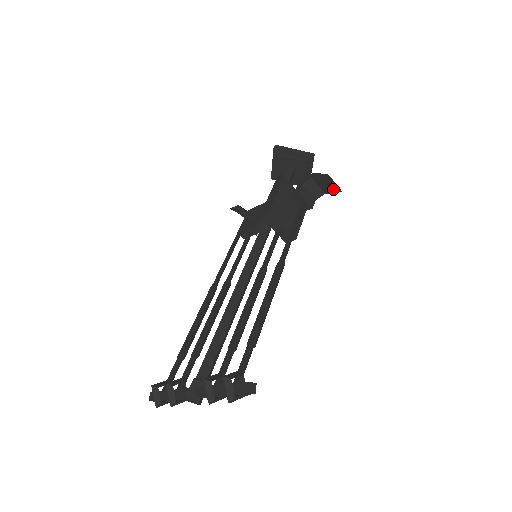
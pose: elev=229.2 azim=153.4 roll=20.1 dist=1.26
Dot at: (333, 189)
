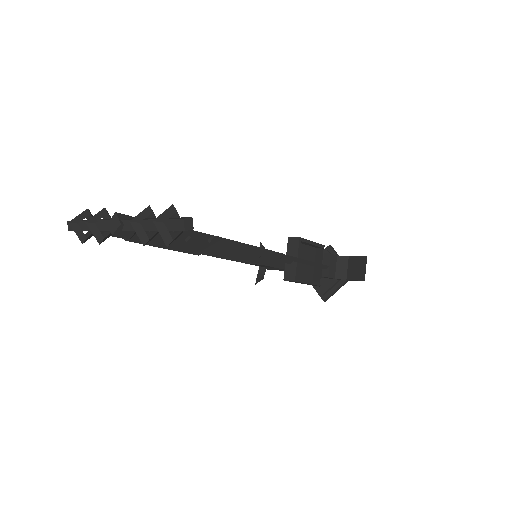
Dot at: (358, 275)
